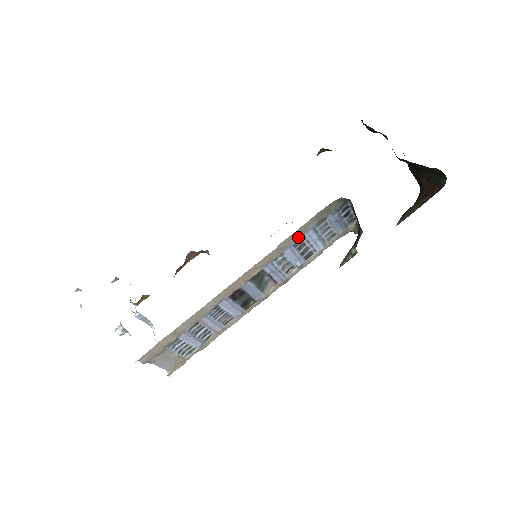
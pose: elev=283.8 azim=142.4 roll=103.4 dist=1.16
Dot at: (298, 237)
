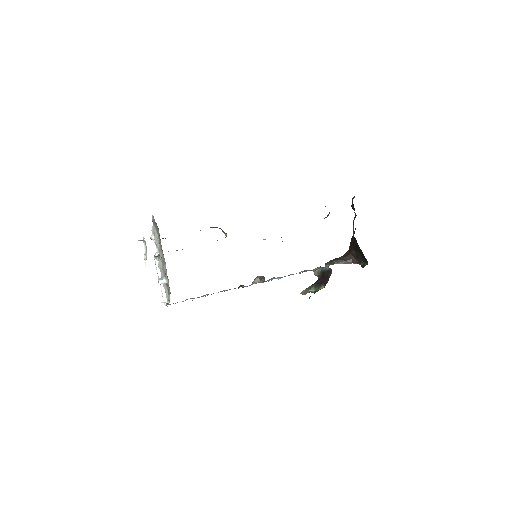
Dot at: occluded
